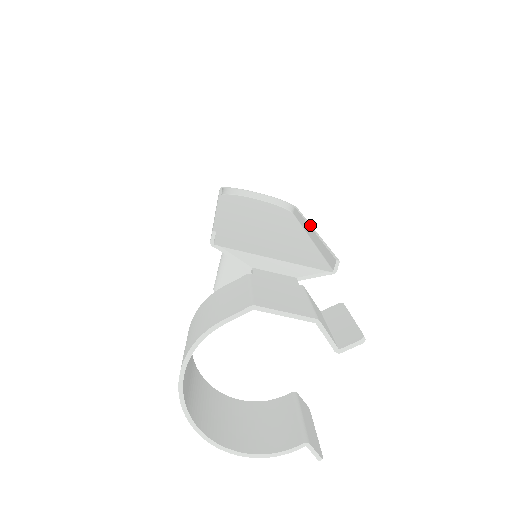
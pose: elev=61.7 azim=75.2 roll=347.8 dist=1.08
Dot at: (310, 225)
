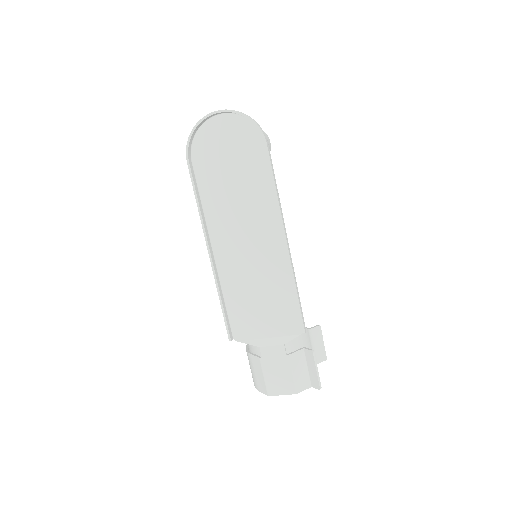
Dot at: (284, 234)
